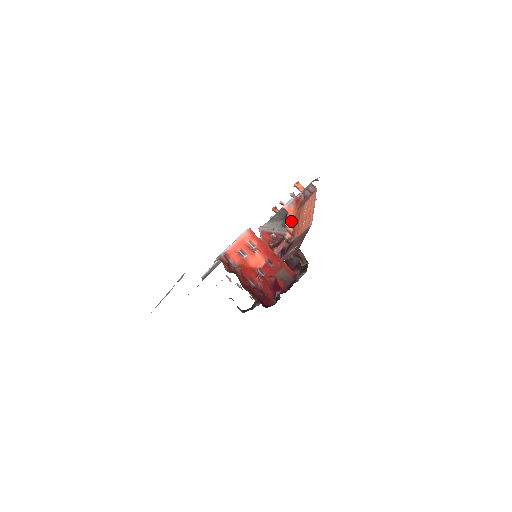
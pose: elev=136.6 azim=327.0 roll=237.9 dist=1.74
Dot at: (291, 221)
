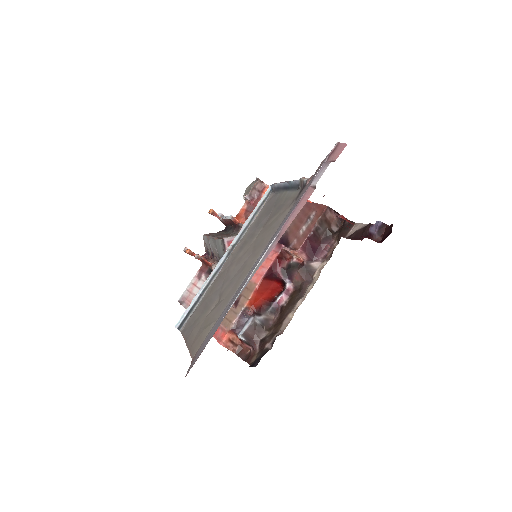
Dot at: occluded
